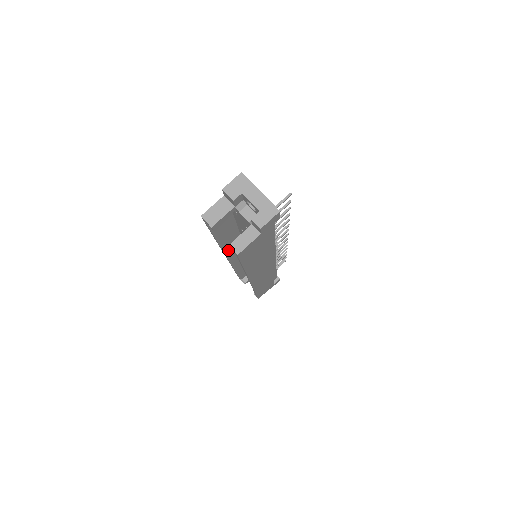
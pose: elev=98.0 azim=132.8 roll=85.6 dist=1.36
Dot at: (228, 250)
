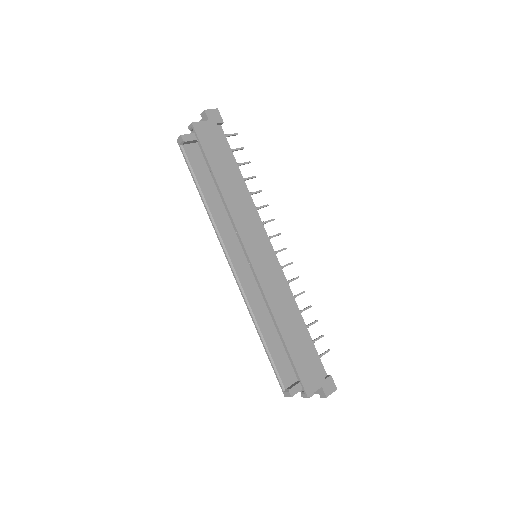
Dot at: (223, 236)
